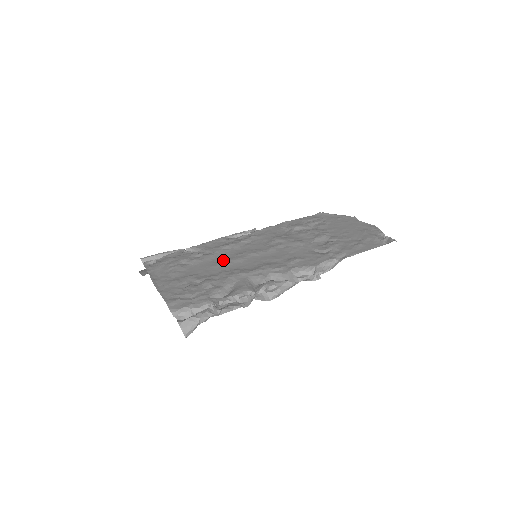
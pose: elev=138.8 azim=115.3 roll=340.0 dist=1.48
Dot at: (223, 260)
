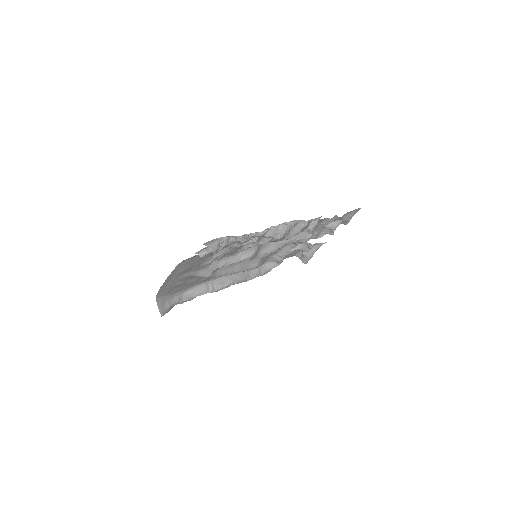
Dot at: occluded
